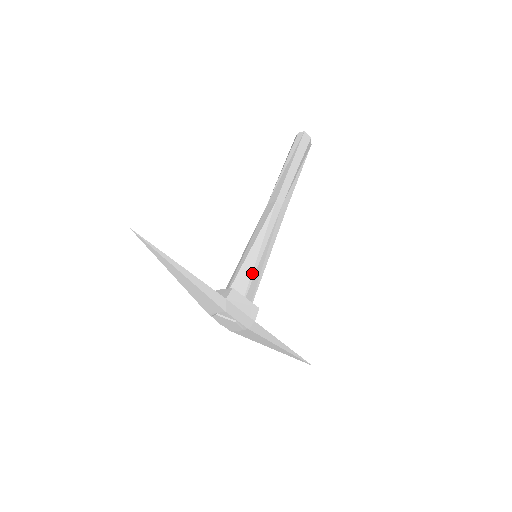
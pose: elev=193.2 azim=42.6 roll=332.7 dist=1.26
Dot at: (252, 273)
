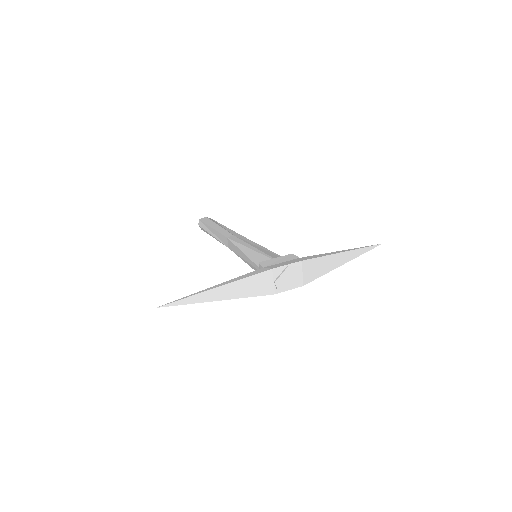
Dot at: (262, 254)
